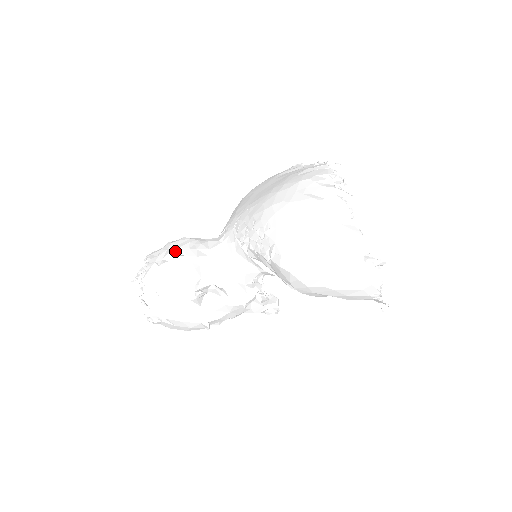
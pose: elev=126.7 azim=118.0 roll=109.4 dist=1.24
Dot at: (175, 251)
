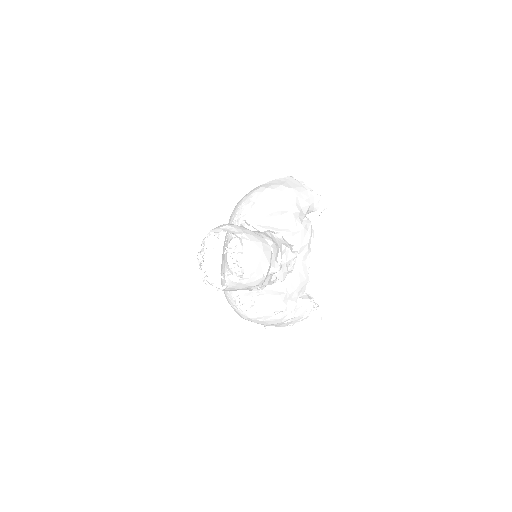
Dot at: occluded
